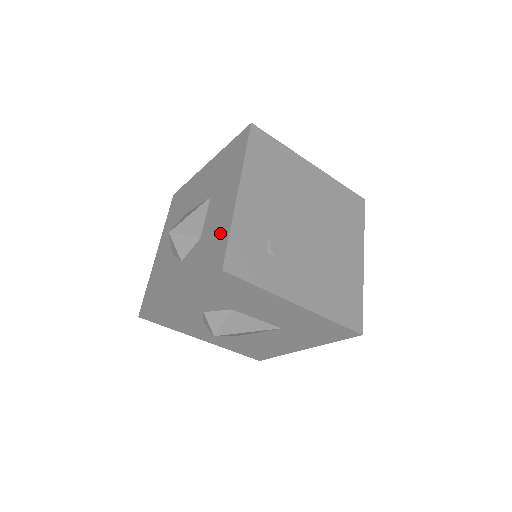
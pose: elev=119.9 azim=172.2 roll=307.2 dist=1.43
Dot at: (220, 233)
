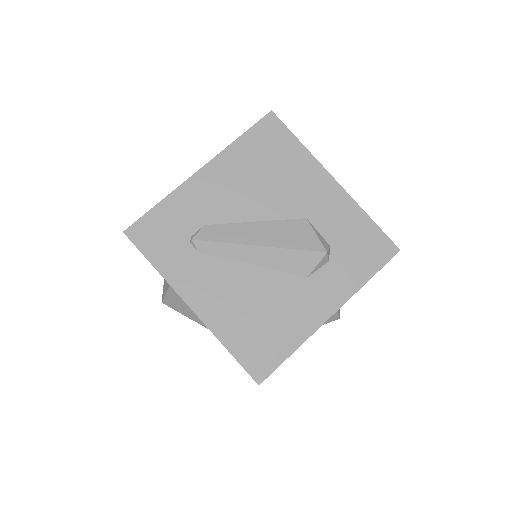
Dot at: occluded
